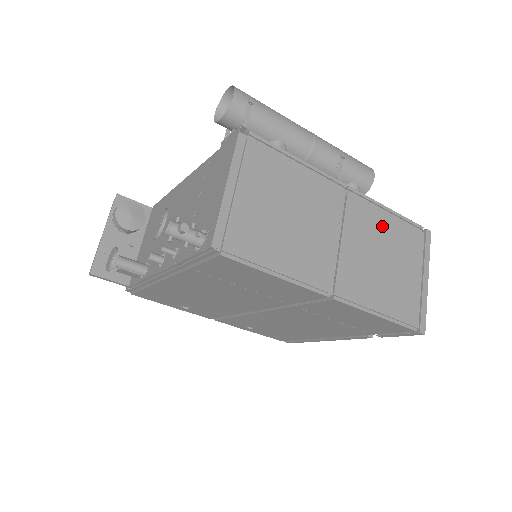
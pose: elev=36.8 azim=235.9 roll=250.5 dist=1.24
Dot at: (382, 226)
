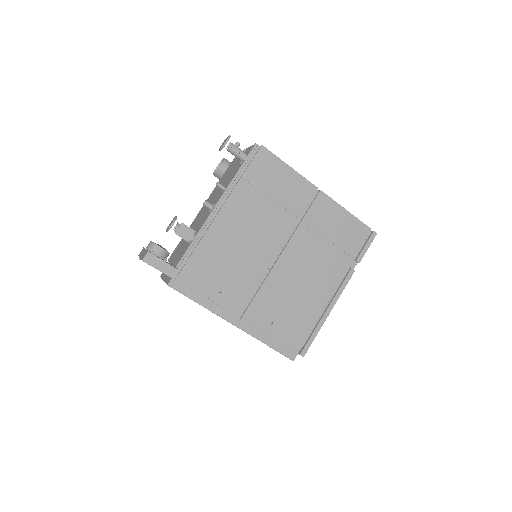
Dot at: occluded
